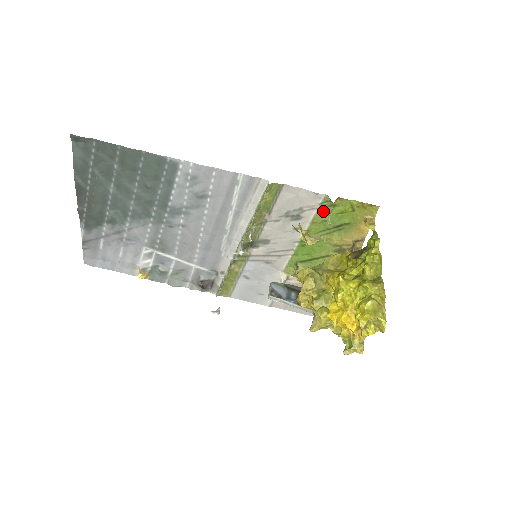
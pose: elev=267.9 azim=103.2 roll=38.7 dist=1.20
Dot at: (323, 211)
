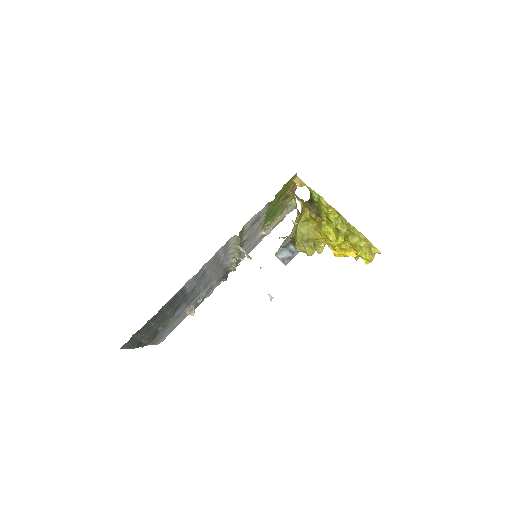
Dot at: (270, 205)
